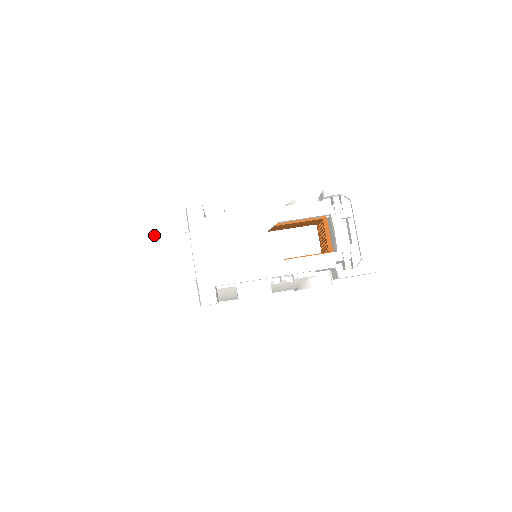
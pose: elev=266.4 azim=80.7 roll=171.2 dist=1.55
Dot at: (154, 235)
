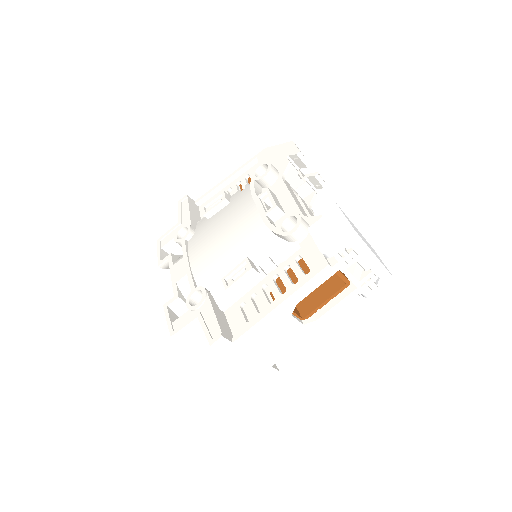
Dot at: (182, 343)
